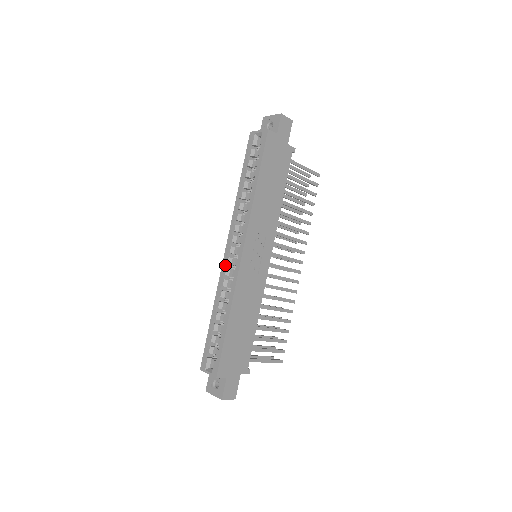
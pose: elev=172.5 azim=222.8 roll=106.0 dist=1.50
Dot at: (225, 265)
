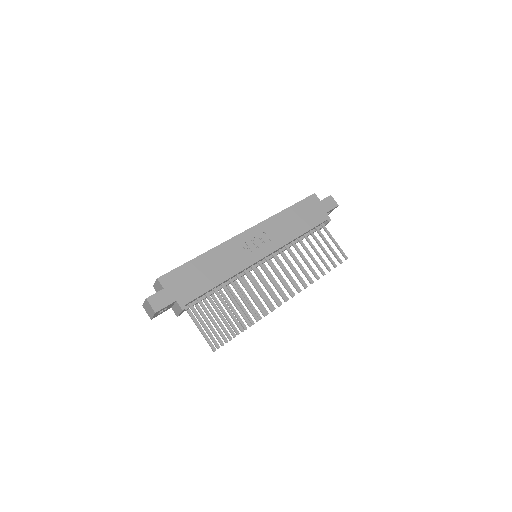
Dot at: occluded
